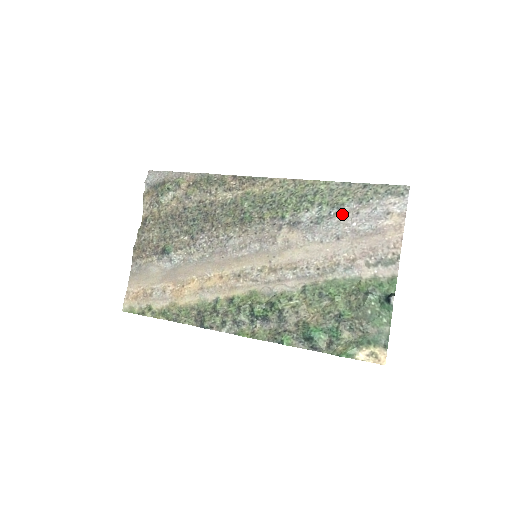
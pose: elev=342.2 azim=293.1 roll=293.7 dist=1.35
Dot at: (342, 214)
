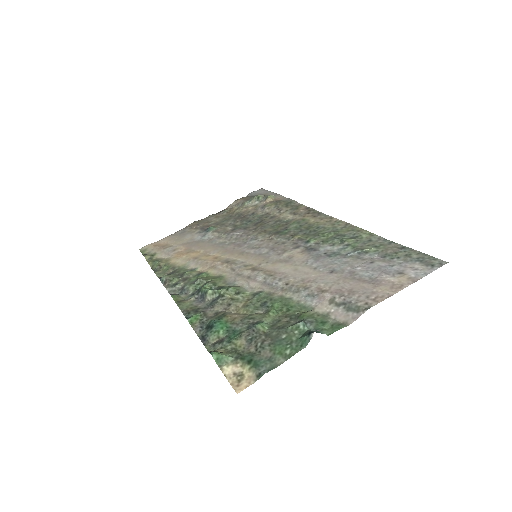
Dot at: (358, 258)
